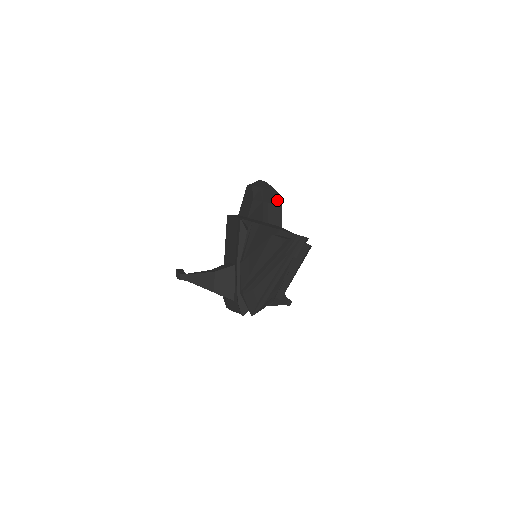
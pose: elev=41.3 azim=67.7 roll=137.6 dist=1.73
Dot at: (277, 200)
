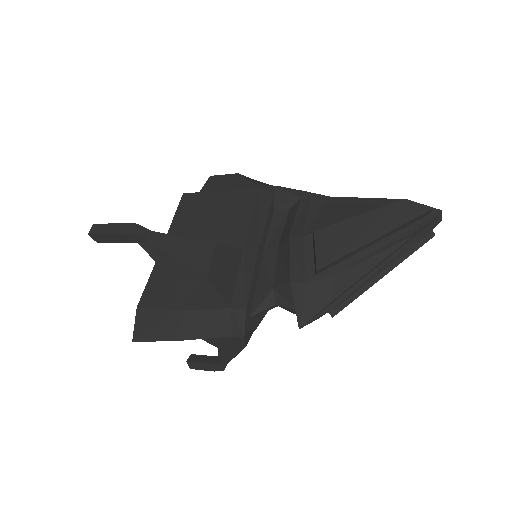
Dot at: occluded
